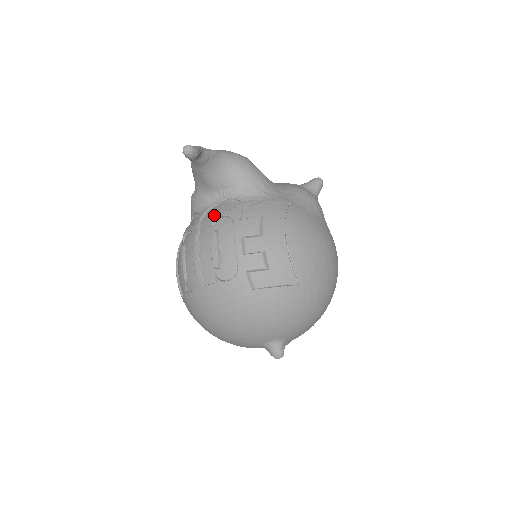
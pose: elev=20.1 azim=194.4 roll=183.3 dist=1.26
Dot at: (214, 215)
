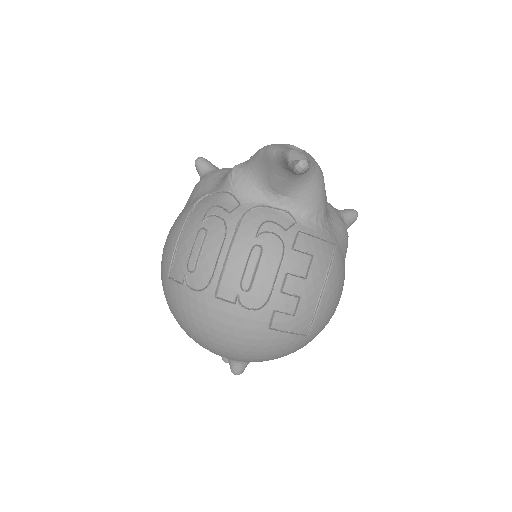
Dot at: (264, 225)
